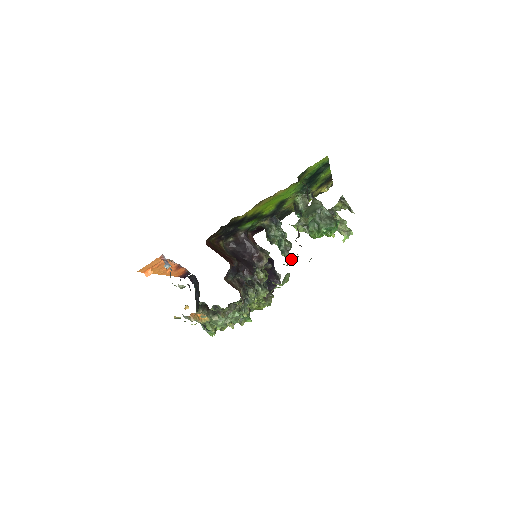
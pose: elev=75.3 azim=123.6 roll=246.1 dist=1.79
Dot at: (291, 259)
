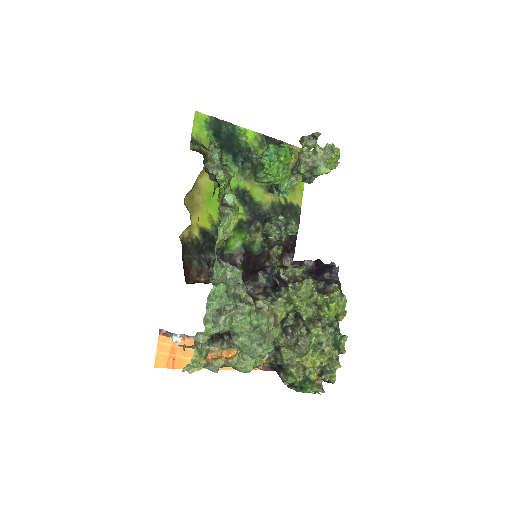
Dot at: (231, 201)
